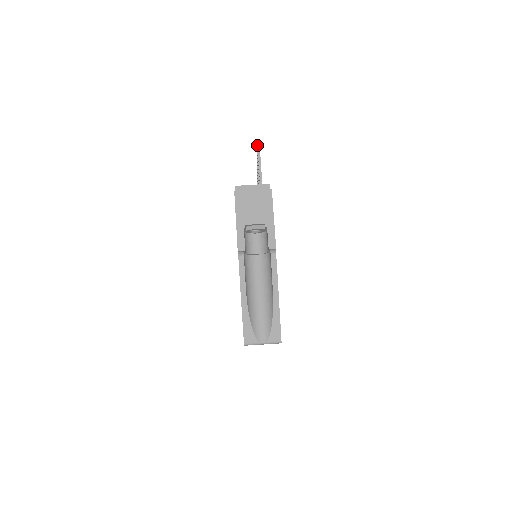
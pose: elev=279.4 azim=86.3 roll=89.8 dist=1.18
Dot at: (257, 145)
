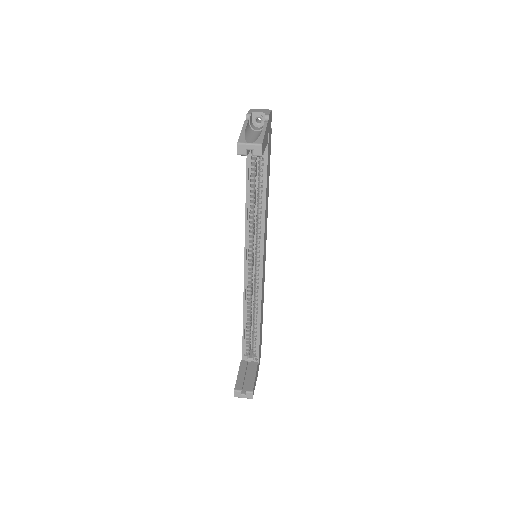
Dot at: occluded
